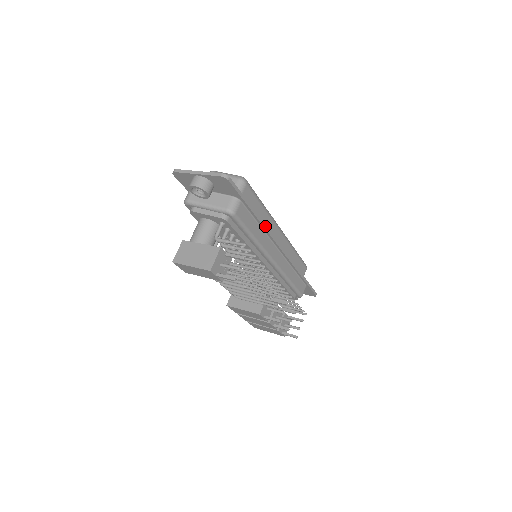
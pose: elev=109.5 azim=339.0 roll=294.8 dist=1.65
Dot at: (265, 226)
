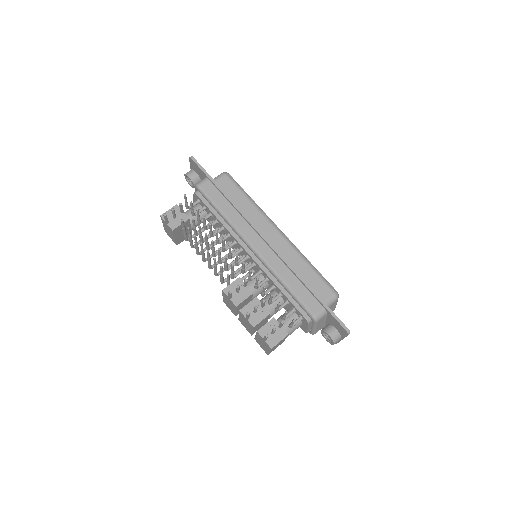
Dot at: (236, 206)
